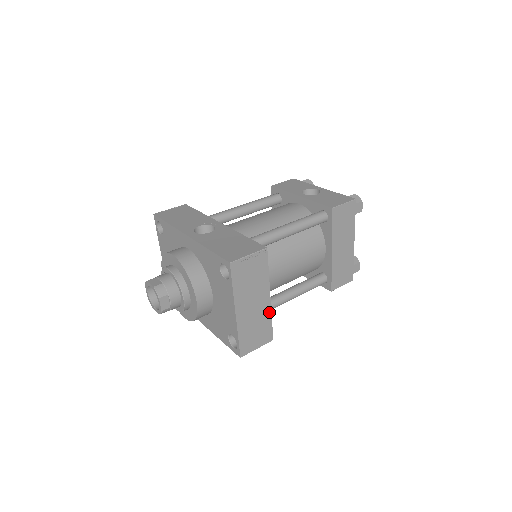
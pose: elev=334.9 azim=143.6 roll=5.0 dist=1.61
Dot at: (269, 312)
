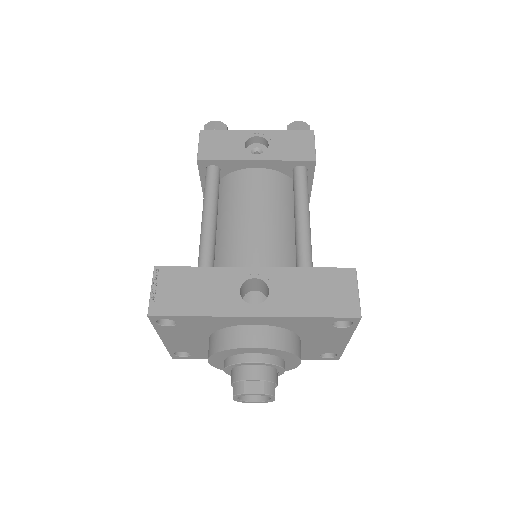
Dot at: occluded
